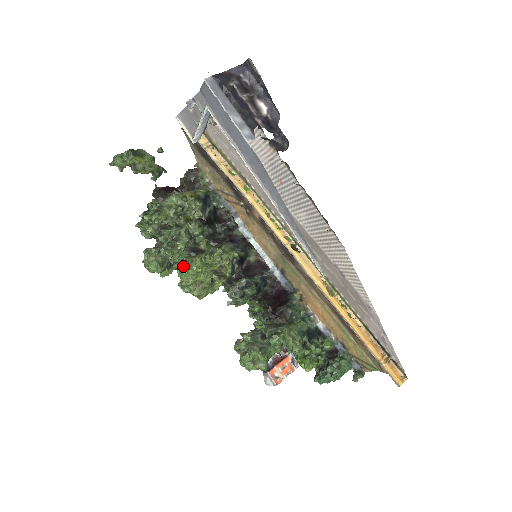
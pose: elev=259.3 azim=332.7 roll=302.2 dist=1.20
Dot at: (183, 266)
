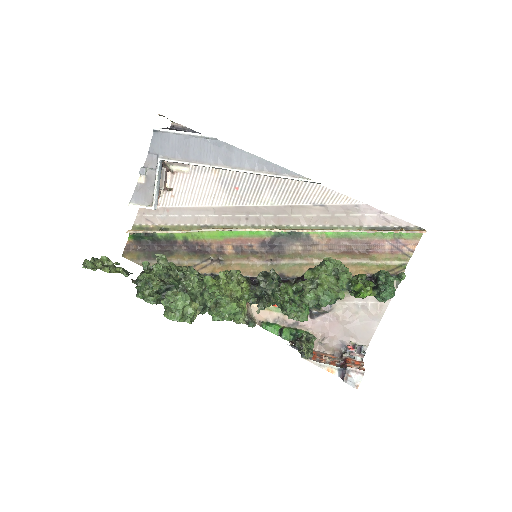
Dot at: (206, 288)
